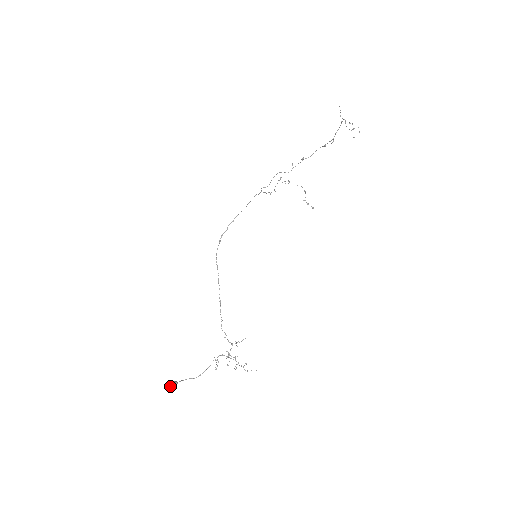
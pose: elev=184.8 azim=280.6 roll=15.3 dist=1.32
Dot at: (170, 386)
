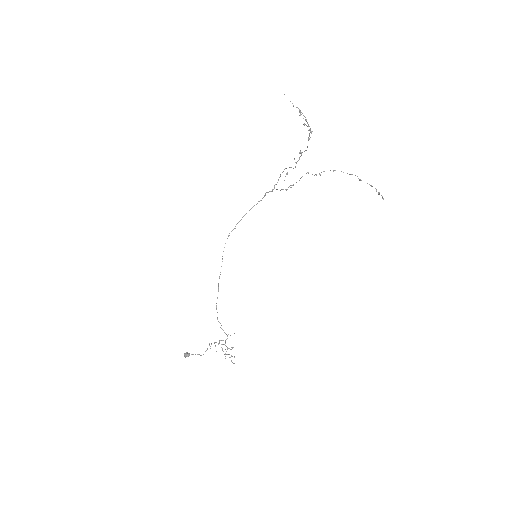
Dot at: (184, 356)
